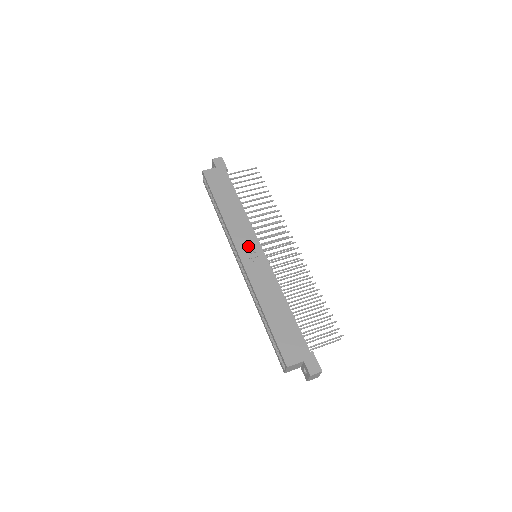
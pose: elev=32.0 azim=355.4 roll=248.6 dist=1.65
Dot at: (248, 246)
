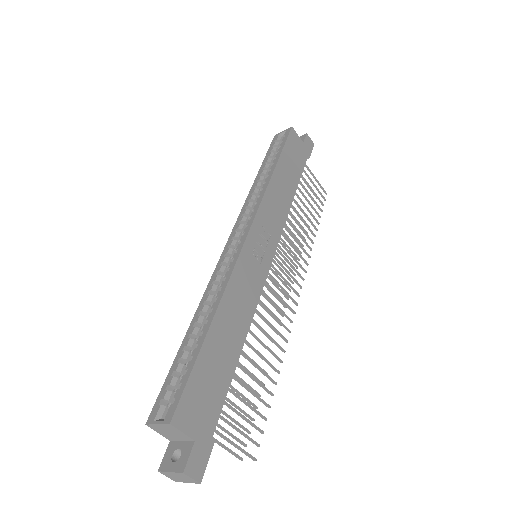
Dot at: (265, 236)
